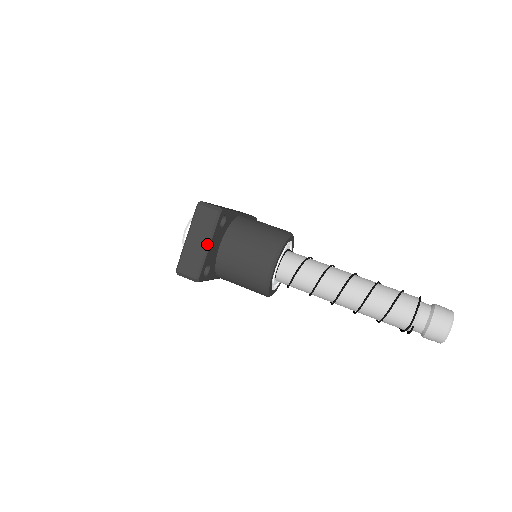
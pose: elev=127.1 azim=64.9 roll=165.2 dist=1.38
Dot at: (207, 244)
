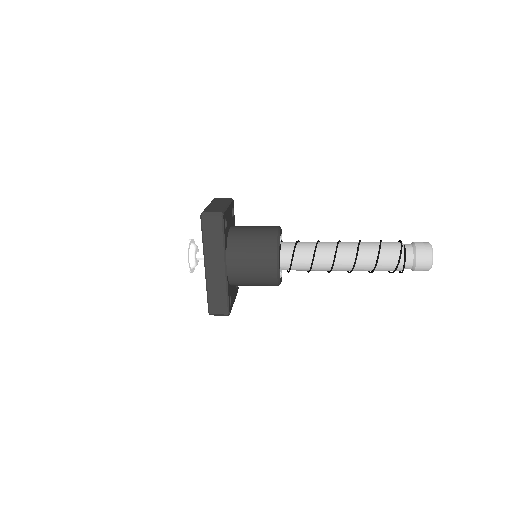
Dot at: (227, 204)
